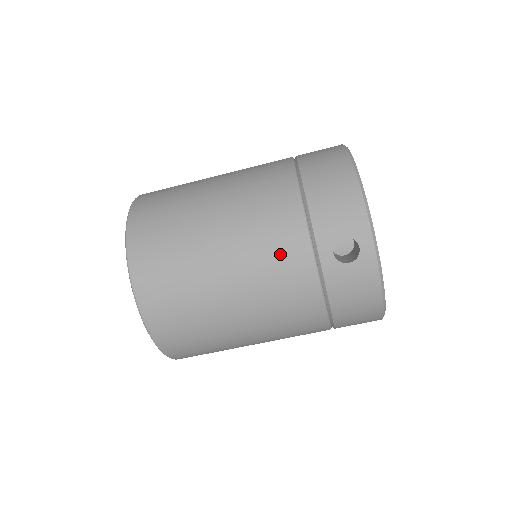
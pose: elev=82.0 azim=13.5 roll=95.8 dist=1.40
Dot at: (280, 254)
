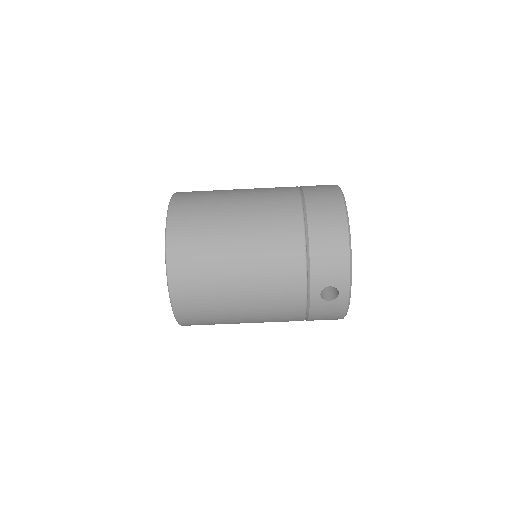
Dot at: (283, 290)
